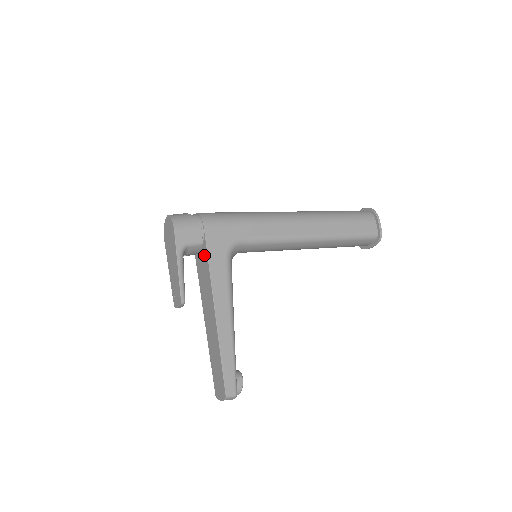
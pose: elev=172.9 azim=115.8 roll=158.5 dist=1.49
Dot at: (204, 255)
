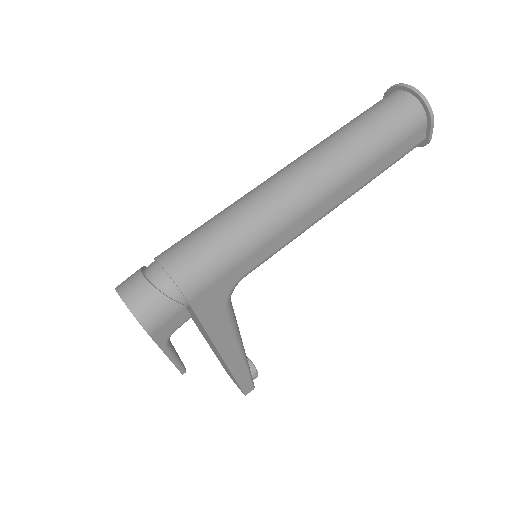
Dot at: (194, 316)
